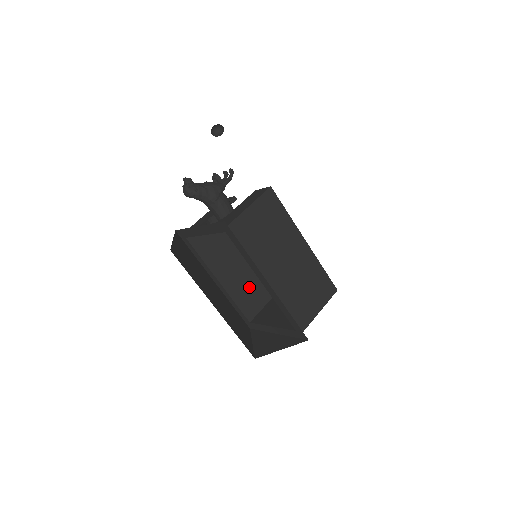
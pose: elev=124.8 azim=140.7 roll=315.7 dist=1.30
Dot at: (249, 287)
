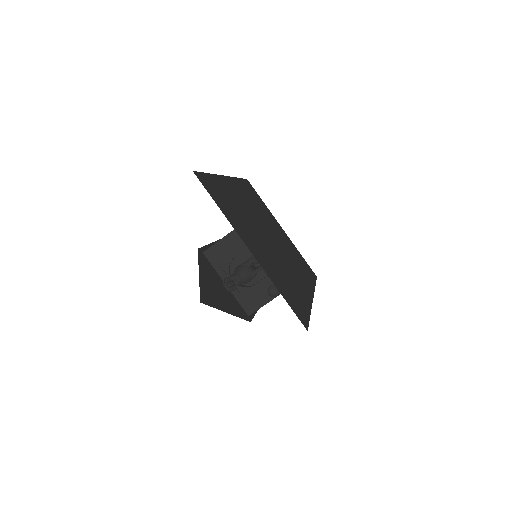
Dot at: occluded
